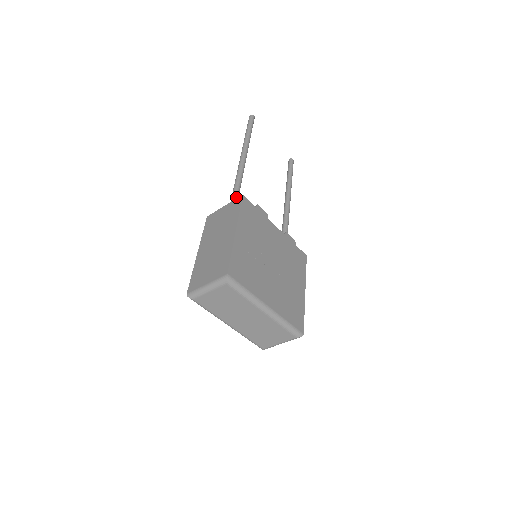
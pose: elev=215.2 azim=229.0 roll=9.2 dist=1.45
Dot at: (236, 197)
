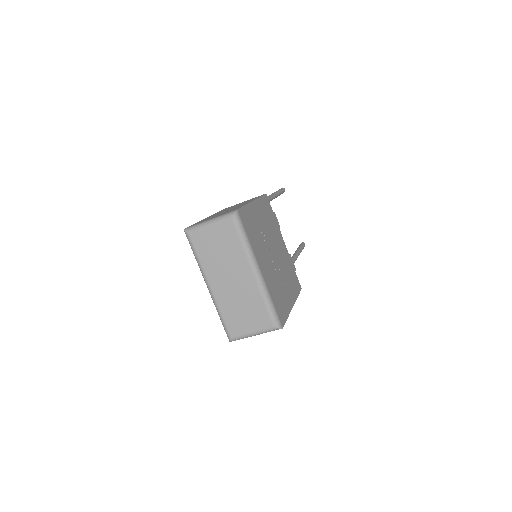
Dot at: occluded
